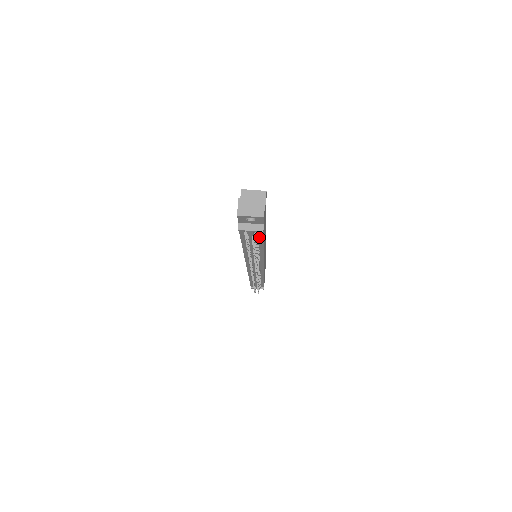
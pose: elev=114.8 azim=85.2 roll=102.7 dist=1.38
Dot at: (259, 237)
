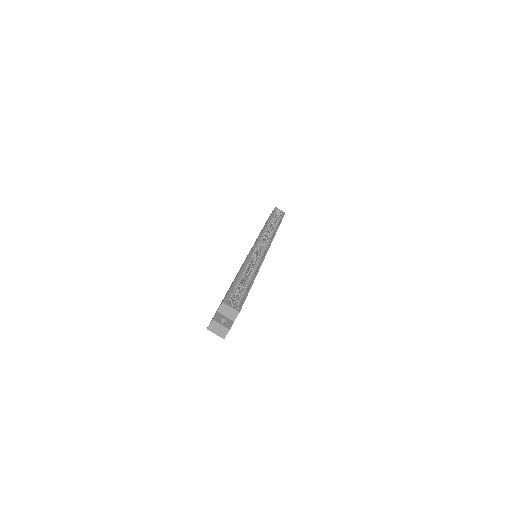
Dot at: occluded
